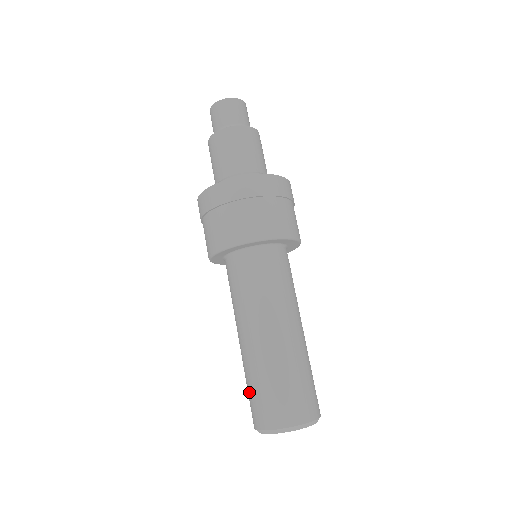
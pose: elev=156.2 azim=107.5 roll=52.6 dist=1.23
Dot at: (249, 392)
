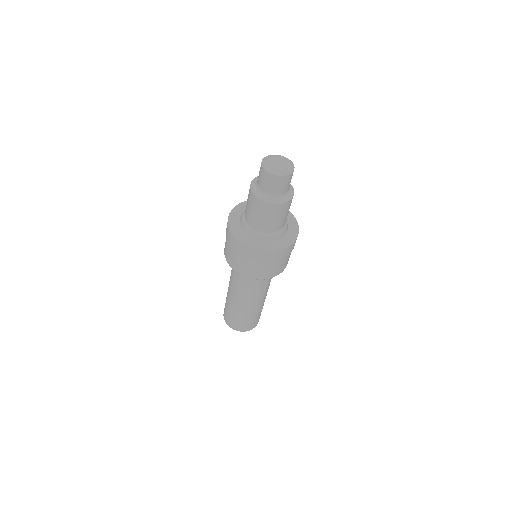
Dot at: occluded
